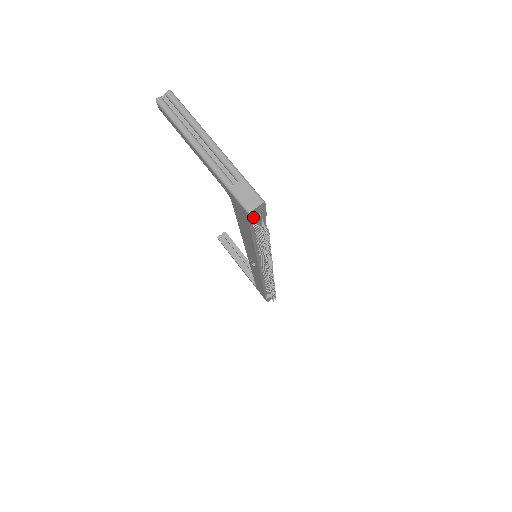
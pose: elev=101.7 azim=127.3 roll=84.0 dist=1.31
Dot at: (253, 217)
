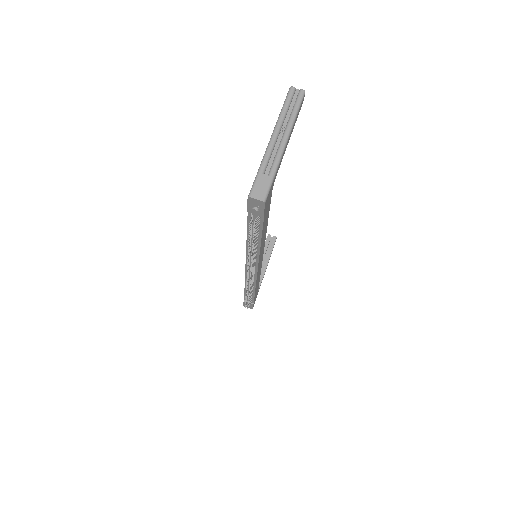
Dot at: (251, 205)
